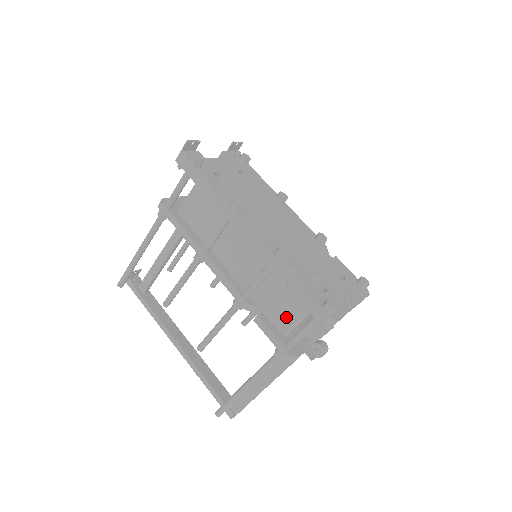
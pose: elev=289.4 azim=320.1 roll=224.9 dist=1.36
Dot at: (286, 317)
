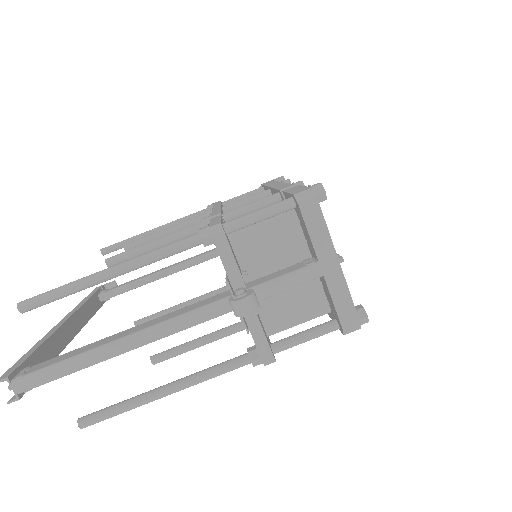
Dot at: occluded
